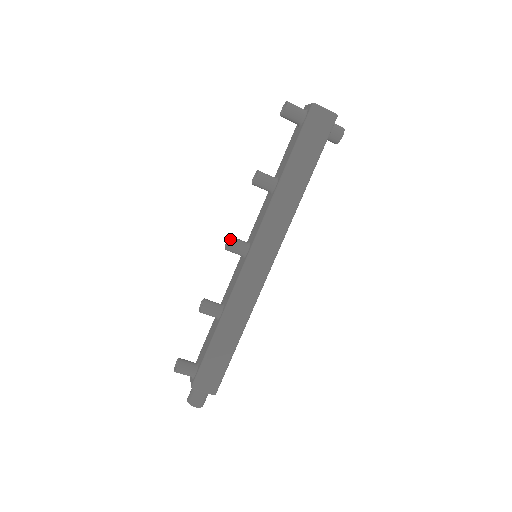
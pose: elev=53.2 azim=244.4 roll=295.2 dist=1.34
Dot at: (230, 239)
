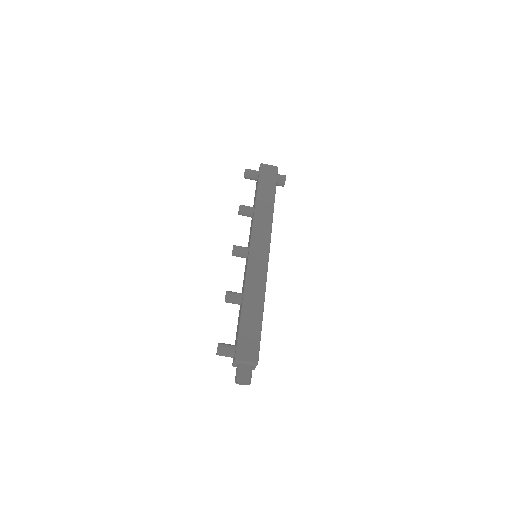
Dot at: (234, 245)
